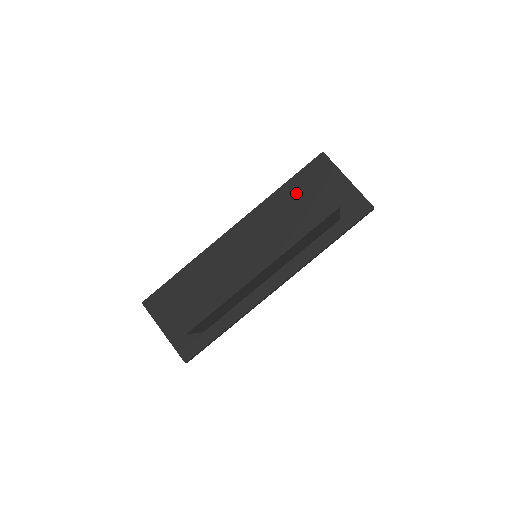
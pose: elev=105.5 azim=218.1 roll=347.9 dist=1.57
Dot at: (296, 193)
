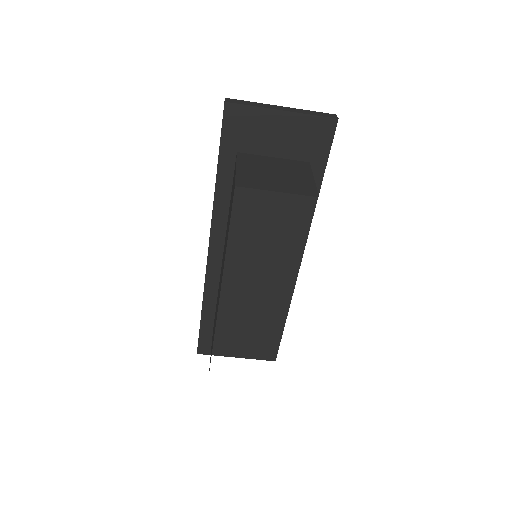
Dot at: occluded
